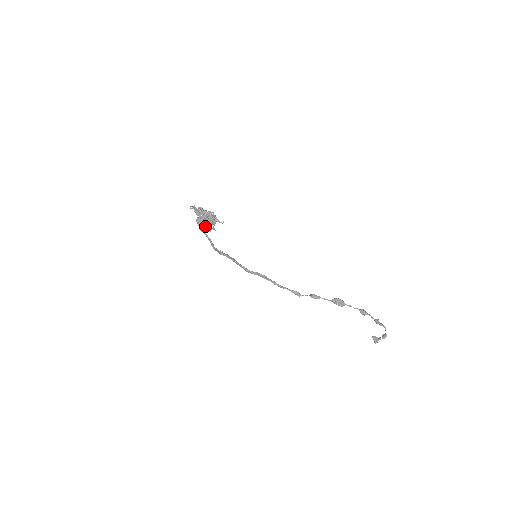
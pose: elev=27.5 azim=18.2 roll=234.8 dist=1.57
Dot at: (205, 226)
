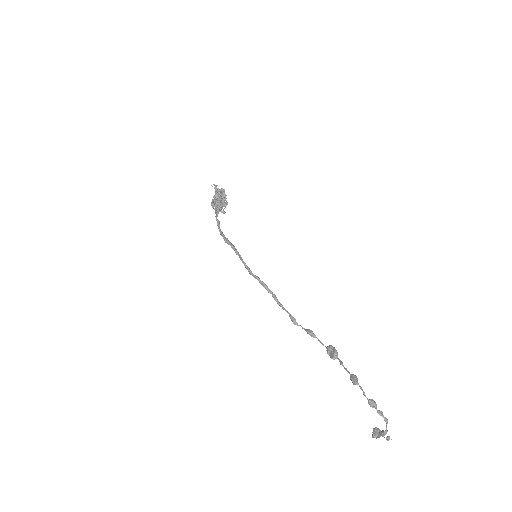
Dot at: (215, 206)
